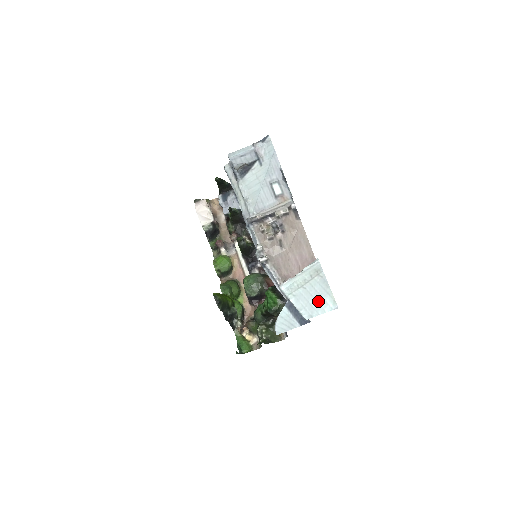
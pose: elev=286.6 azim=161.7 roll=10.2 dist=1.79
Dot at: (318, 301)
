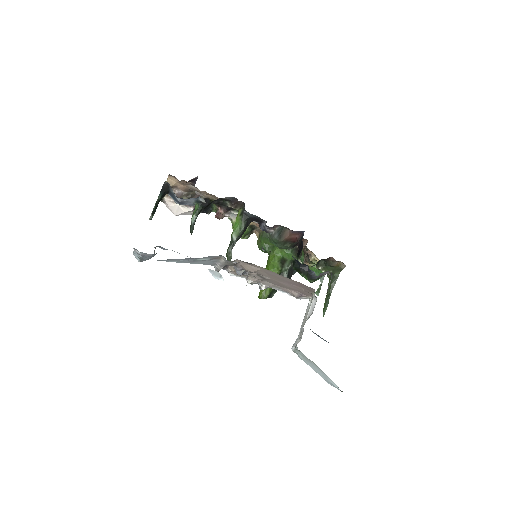
Dot at: (326, 378)
